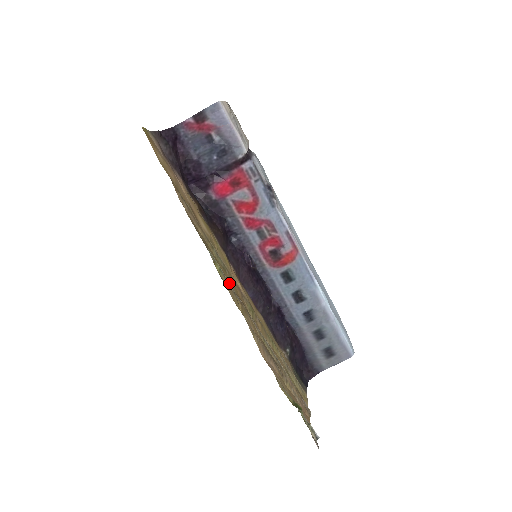
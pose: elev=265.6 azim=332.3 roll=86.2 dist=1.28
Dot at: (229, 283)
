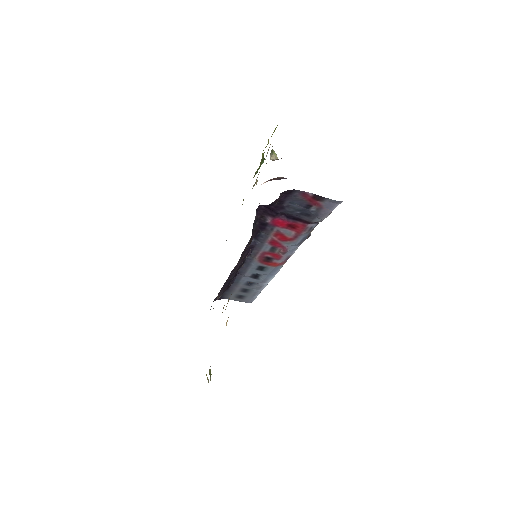
Dot at: occluded
